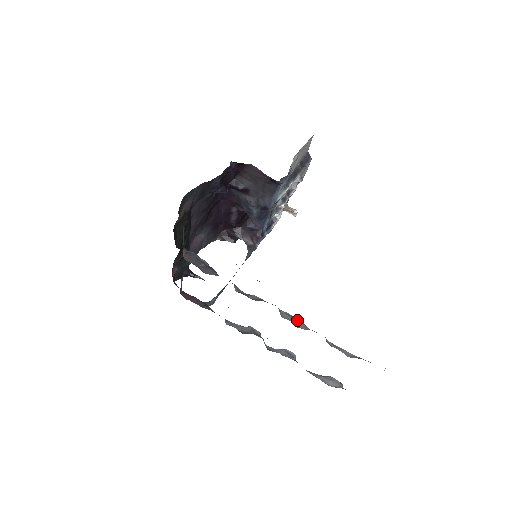
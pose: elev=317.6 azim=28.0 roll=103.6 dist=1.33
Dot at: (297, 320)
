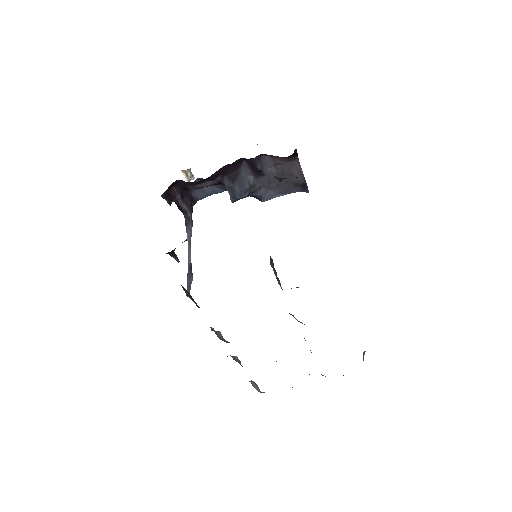
Dot at: occluded
